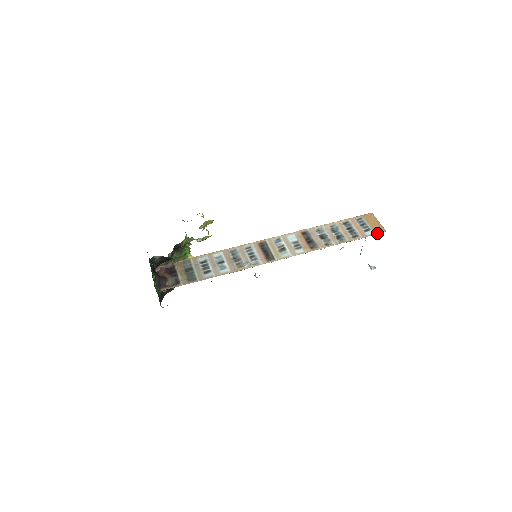
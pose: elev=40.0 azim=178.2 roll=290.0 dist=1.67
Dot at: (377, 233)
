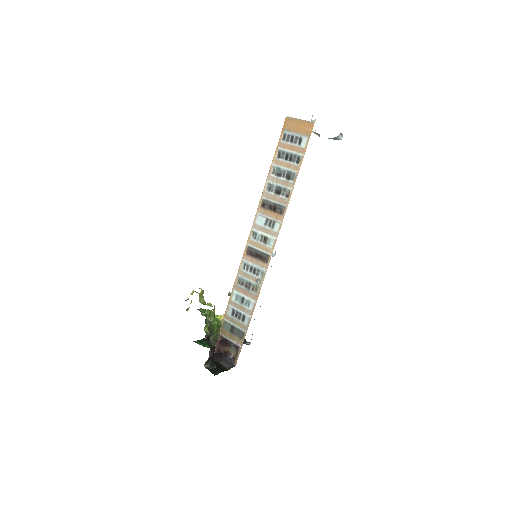
Dot at: (310, 135)
